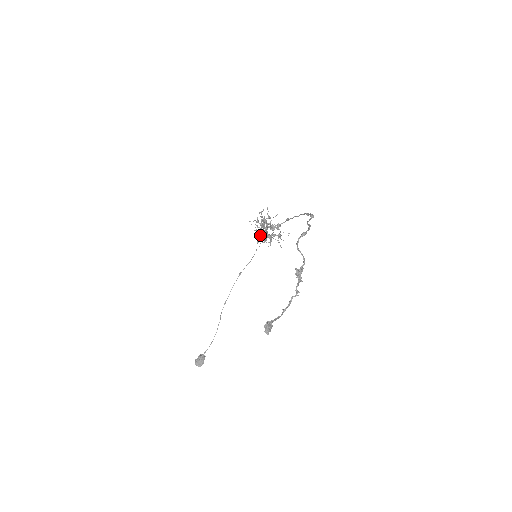
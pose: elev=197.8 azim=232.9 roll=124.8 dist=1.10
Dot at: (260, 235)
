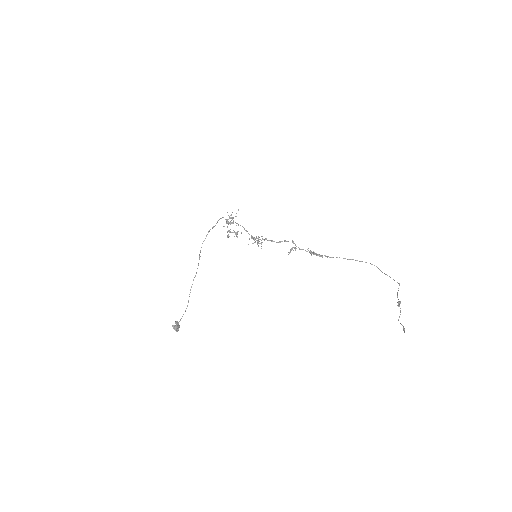
Dot at: (228, 231)
